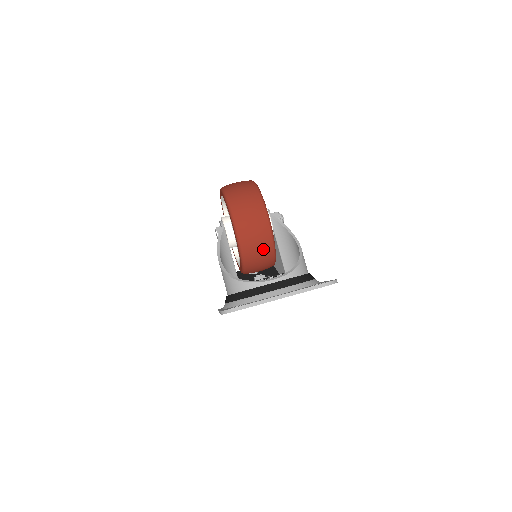
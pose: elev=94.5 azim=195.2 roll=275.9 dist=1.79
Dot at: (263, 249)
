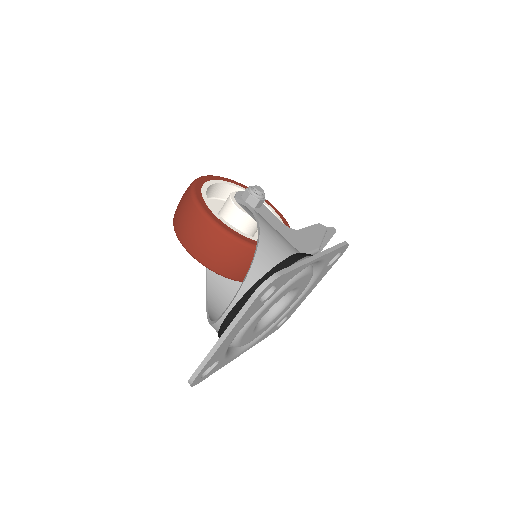
Dot at: (236, 257)
